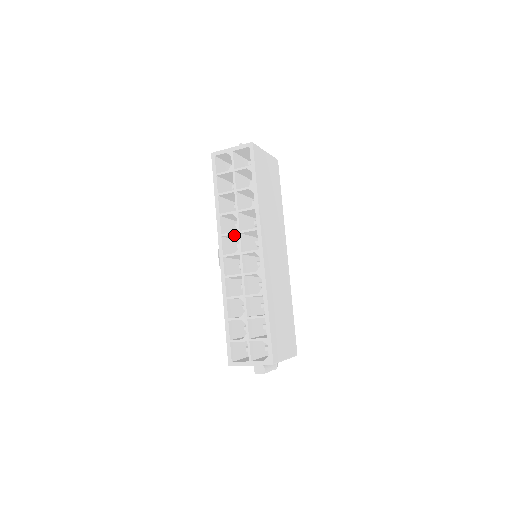
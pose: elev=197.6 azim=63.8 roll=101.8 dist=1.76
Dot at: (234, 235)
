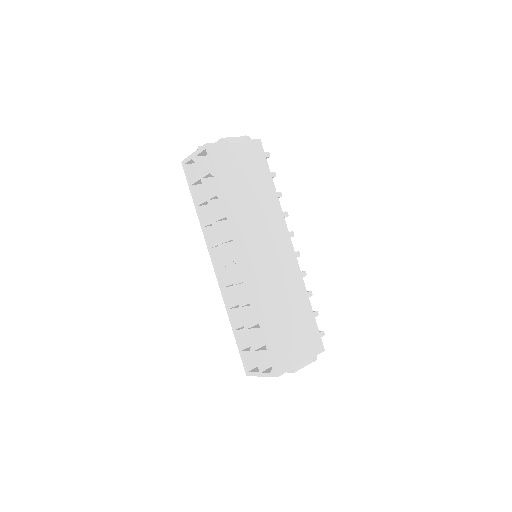
Dot at: occluded
